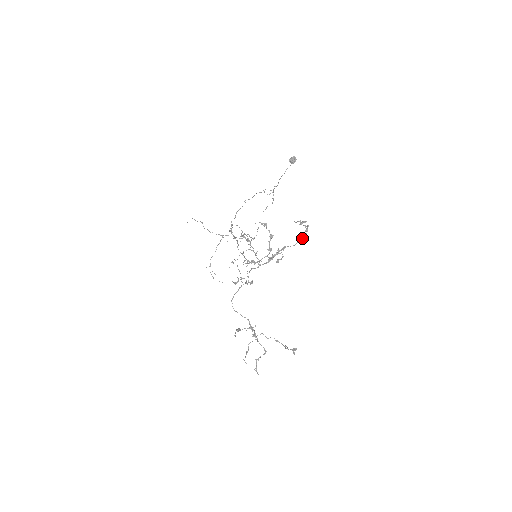
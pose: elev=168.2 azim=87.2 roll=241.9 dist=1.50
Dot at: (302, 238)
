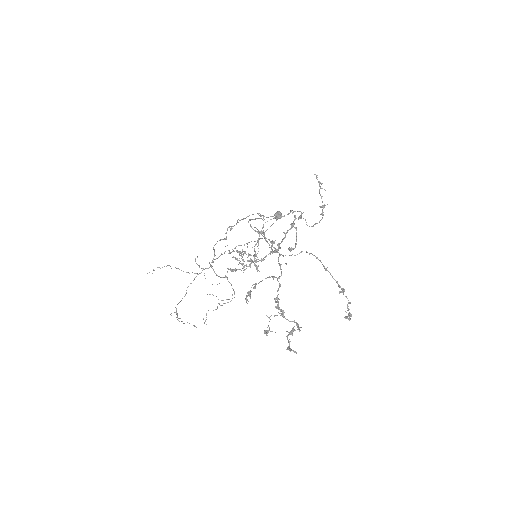
Dot at: occluded
